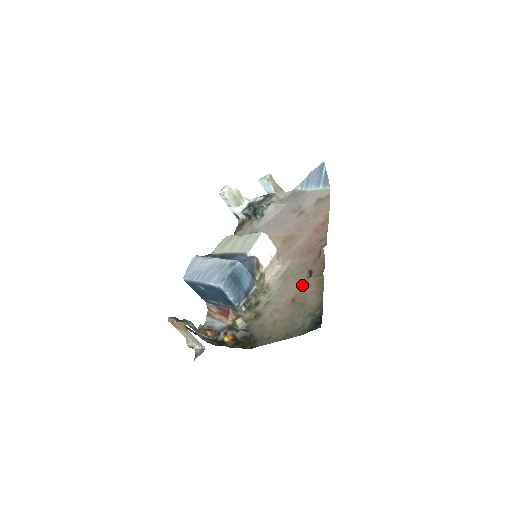
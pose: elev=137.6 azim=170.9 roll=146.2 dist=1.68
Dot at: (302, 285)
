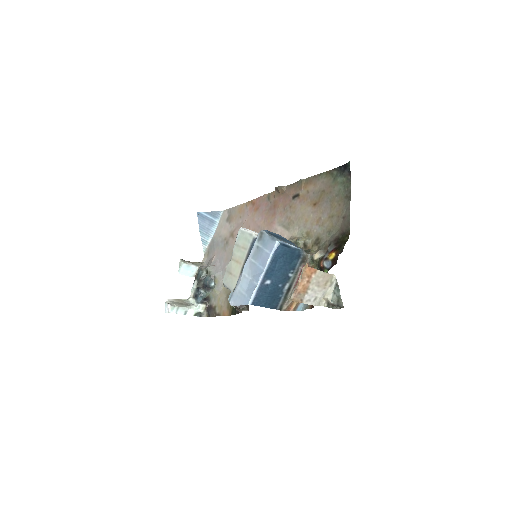
Dot at: (304, 200)
